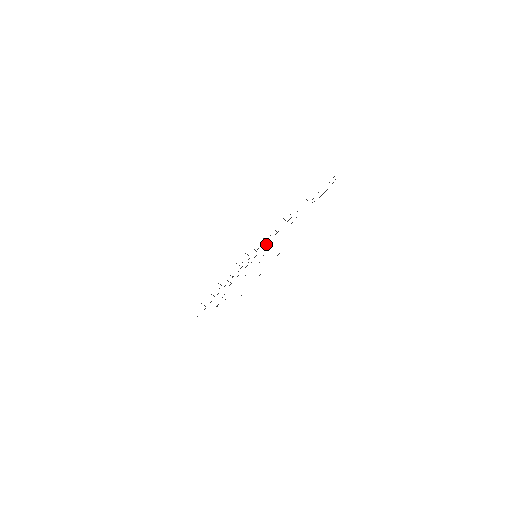
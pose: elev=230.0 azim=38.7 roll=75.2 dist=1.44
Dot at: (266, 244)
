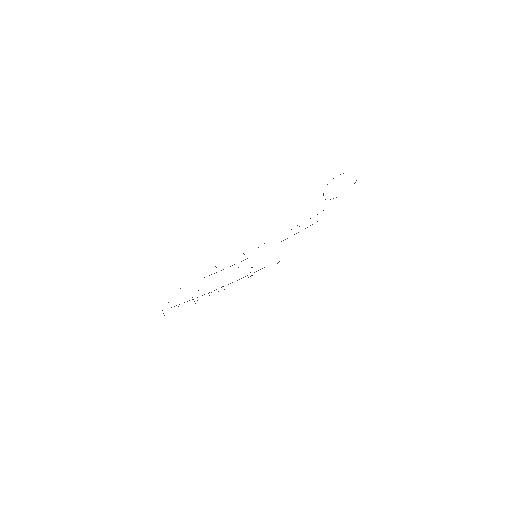
Dot at: occluded
